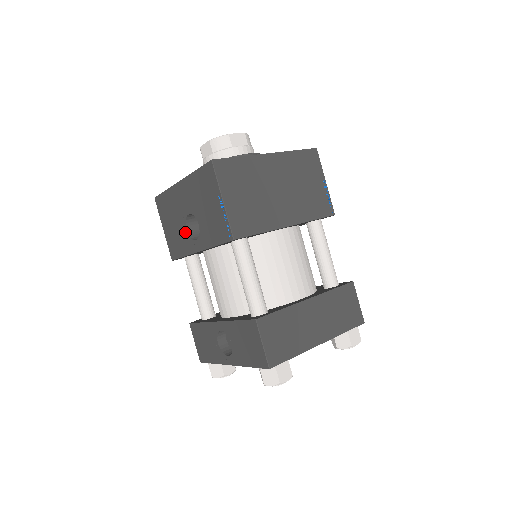
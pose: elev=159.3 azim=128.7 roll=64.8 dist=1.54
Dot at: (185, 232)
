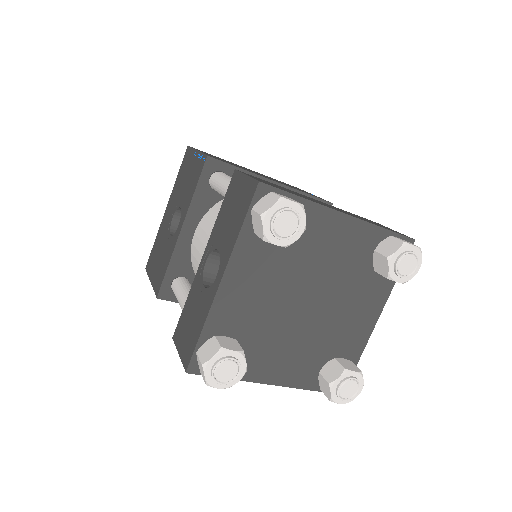
Dot at: (169, 240)
